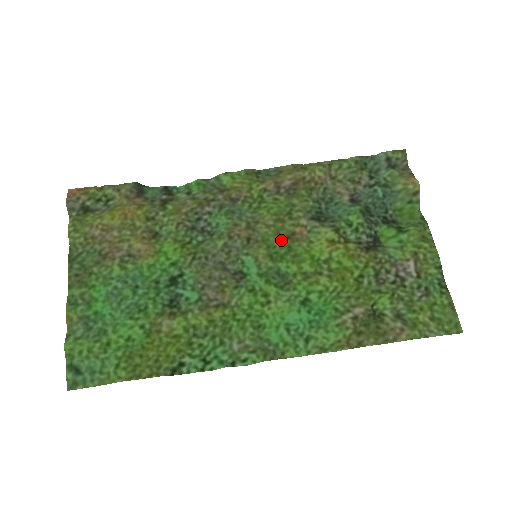
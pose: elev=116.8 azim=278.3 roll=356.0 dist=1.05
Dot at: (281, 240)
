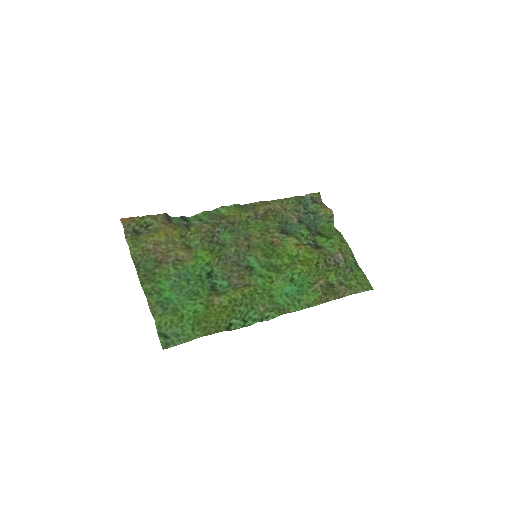
Dot at: (268, 246)
